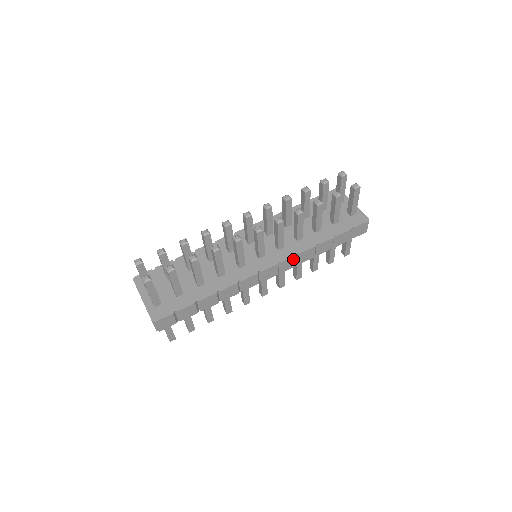
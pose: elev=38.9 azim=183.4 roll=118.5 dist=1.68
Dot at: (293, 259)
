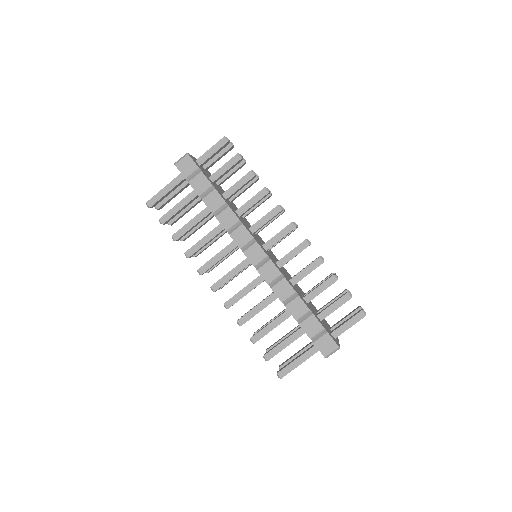
Dot at: (276, 273)
